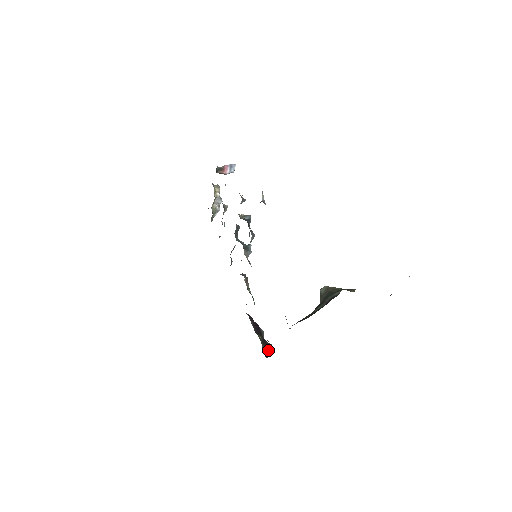
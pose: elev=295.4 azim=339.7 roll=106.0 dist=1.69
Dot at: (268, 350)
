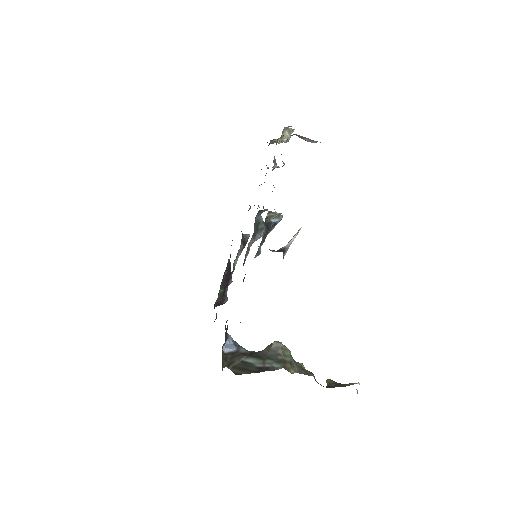
Dot at: (221, 304)
